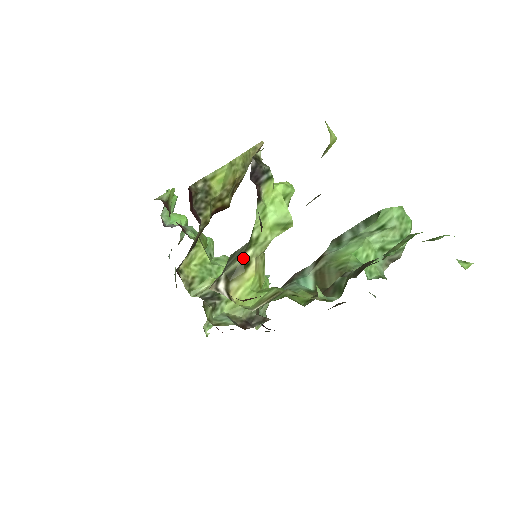
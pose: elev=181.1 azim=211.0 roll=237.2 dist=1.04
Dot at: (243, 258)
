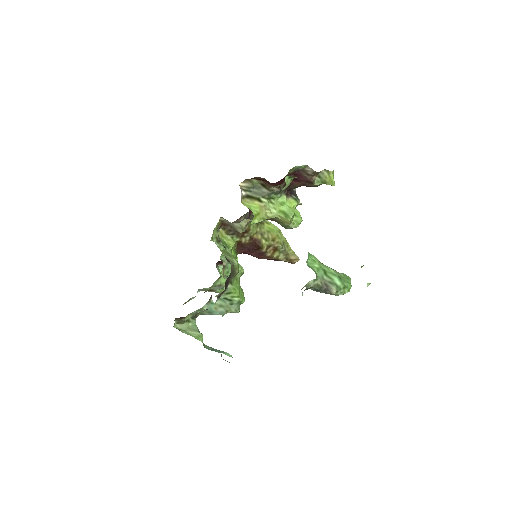
Dot at: (260, 198)
